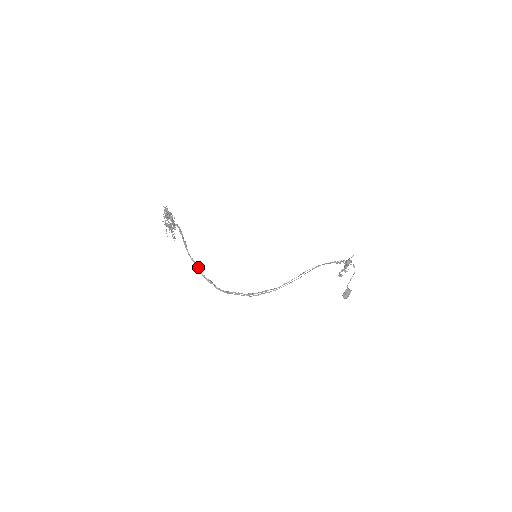
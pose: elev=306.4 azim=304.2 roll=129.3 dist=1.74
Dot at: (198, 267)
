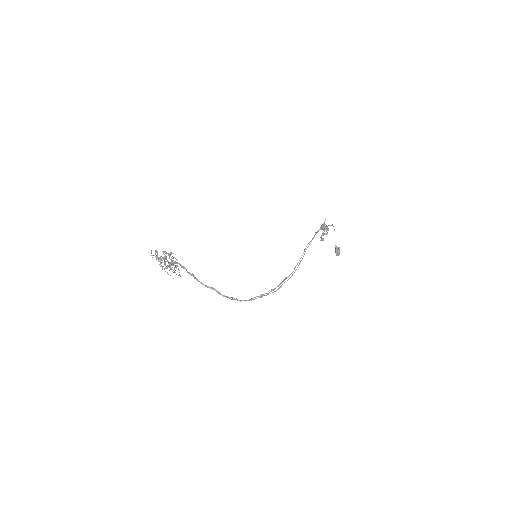
Dot at: (216, 291)
